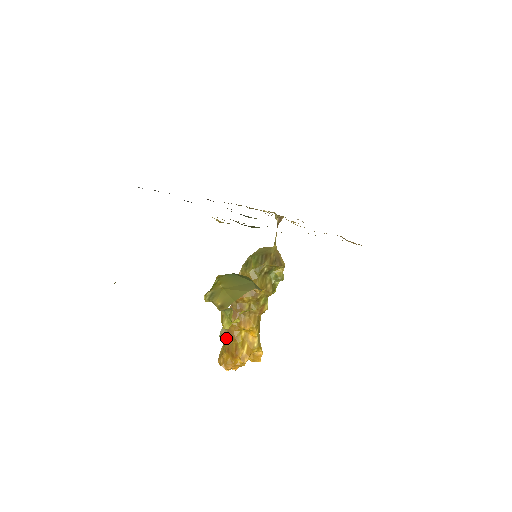
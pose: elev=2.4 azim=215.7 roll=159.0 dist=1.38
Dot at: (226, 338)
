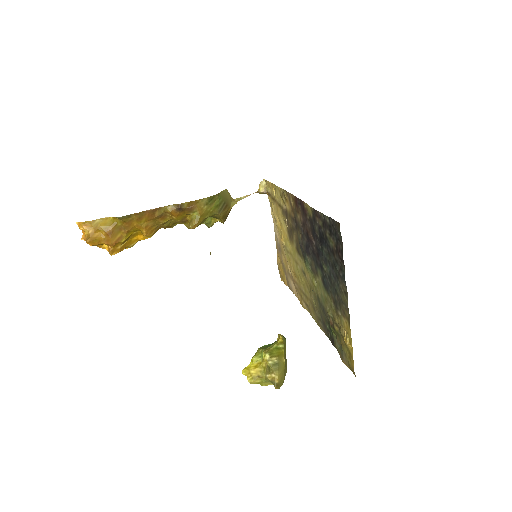
Dot at: (119, 222)
